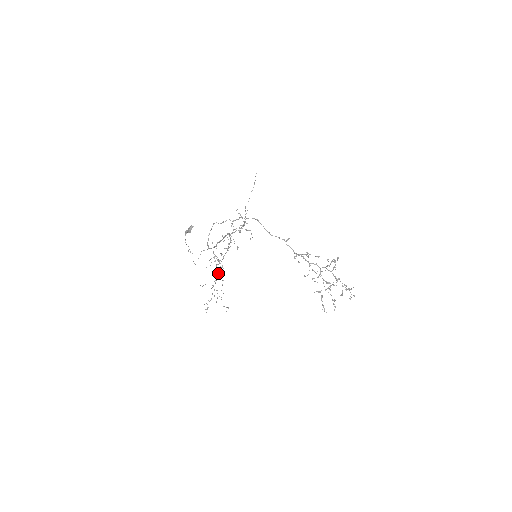
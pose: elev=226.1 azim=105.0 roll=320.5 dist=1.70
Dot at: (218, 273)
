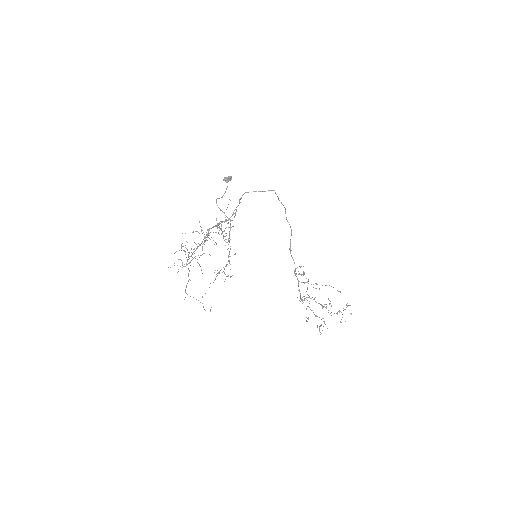
Dot at: (230, 248)
